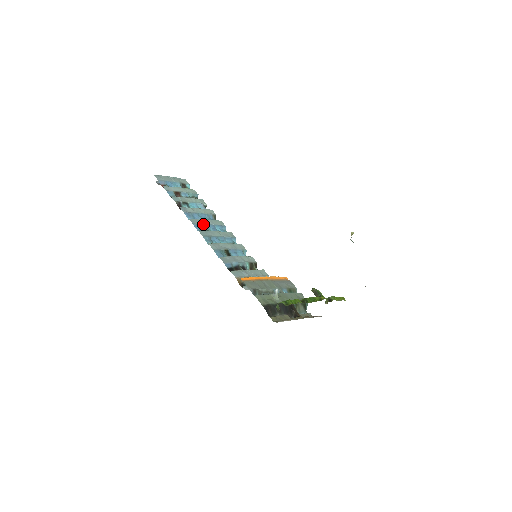
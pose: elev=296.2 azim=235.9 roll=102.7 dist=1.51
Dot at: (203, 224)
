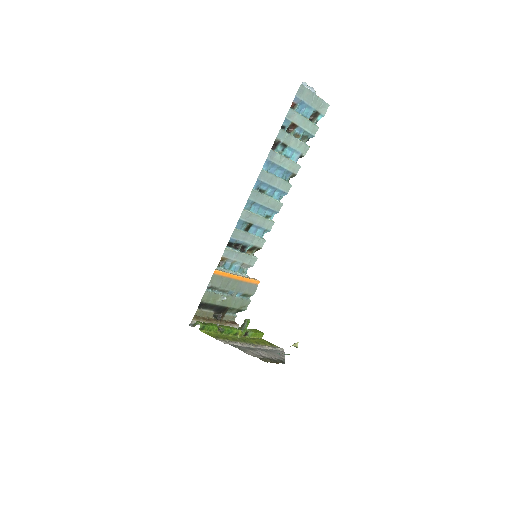
Dot at: (267, 183)
